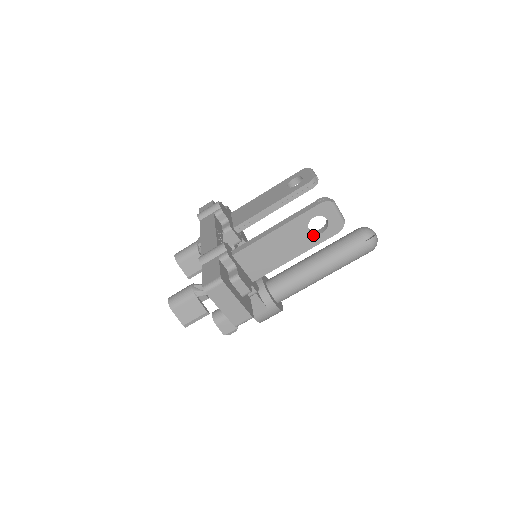
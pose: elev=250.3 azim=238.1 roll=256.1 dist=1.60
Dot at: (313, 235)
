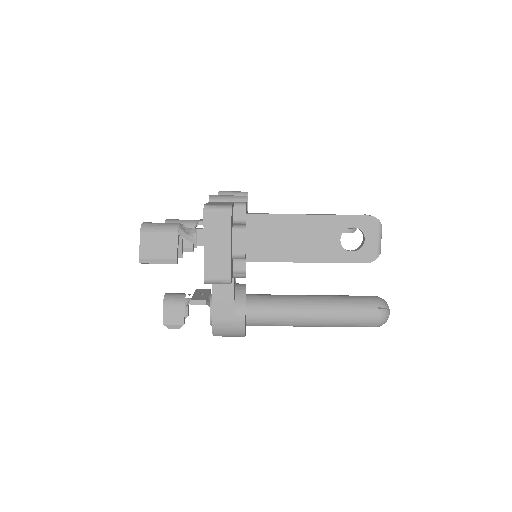
Dot at: (341, 248)
